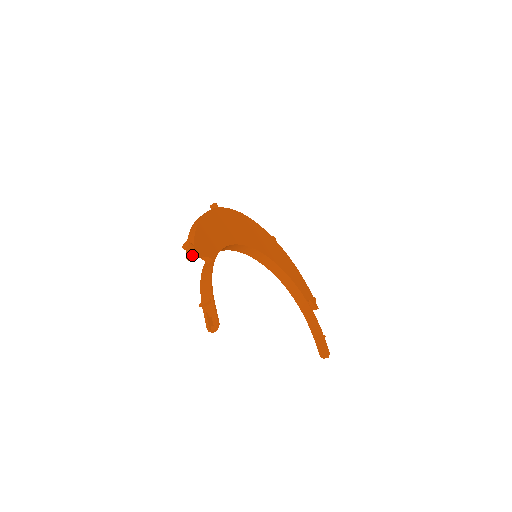
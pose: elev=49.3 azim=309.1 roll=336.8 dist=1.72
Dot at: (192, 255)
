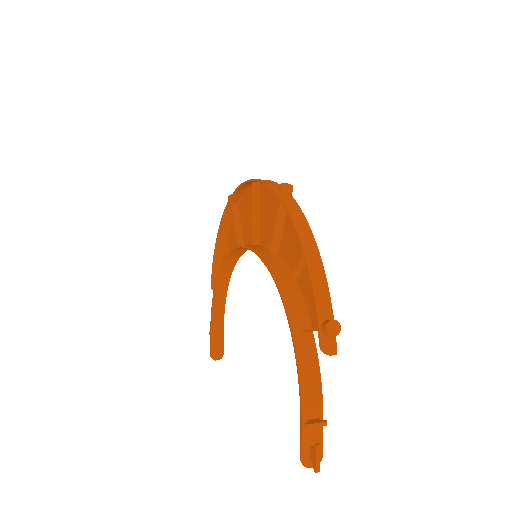
Dot at: (334, 348)
